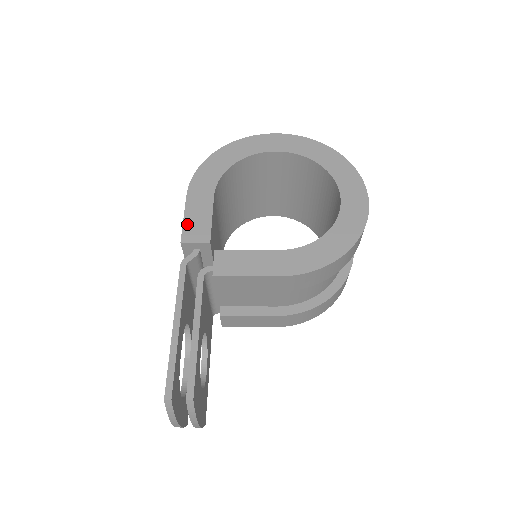
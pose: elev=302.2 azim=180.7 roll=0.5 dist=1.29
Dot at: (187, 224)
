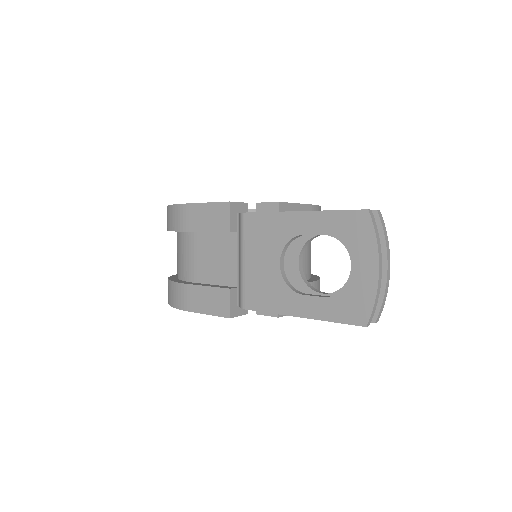
Dot at: (216, 202)
